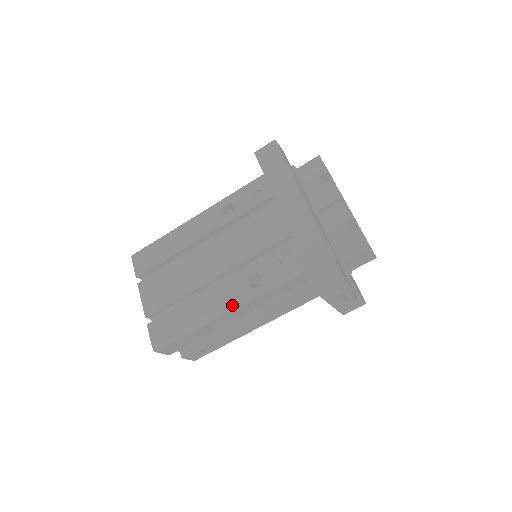
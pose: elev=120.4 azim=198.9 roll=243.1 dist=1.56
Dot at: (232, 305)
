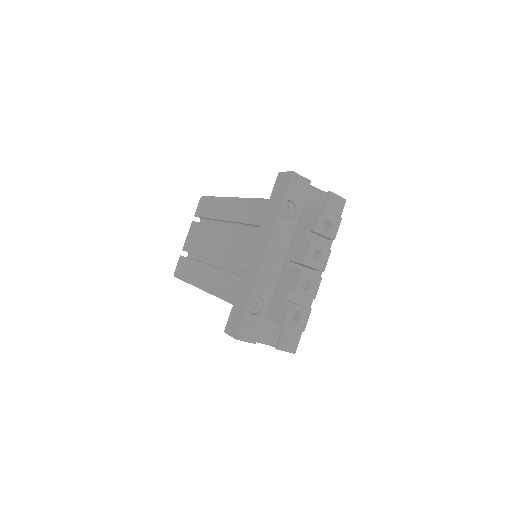
Dot at: (203, 287)
